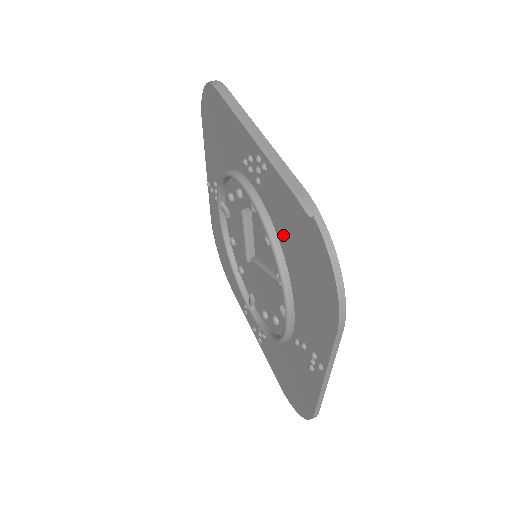
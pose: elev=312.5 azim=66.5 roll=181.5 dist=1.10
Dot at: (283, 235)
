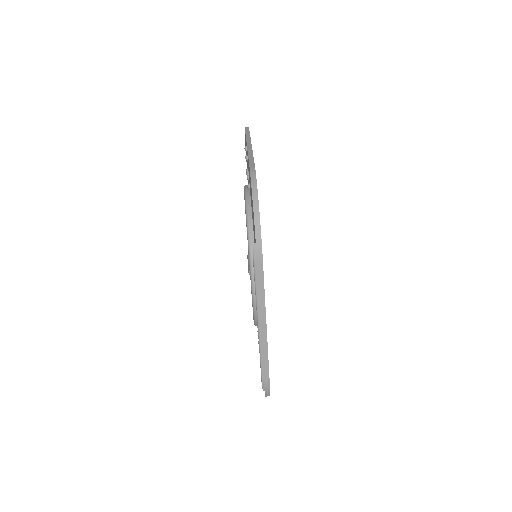
Dot at: occluded
